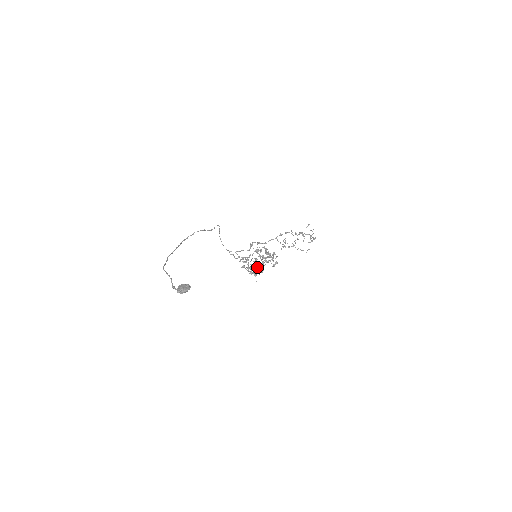
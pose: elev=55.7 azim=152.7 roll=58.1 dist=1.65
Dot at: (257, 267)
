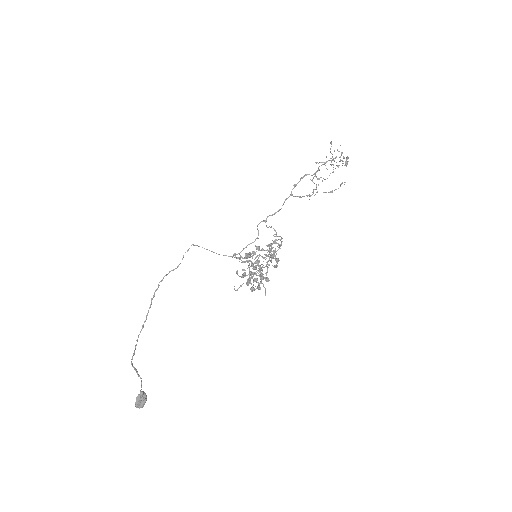
Dot at: (268, 265)
